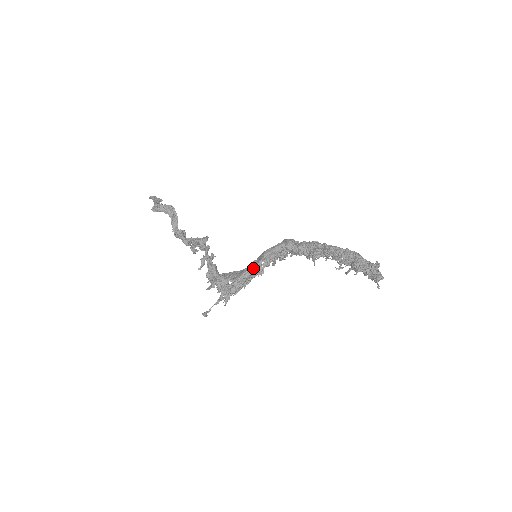
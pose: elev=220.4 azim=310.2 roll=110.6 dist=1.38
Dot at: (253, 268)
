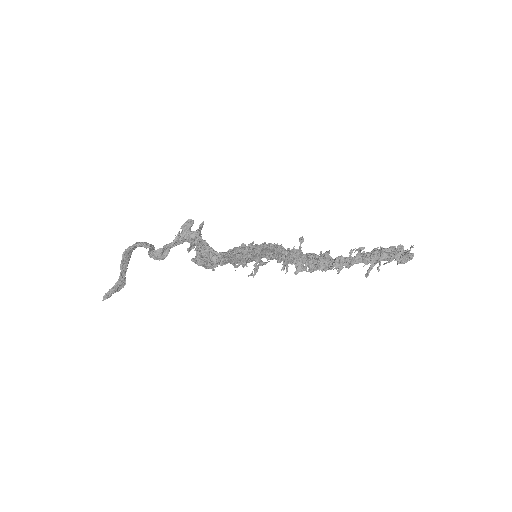
Dot at: occluded
